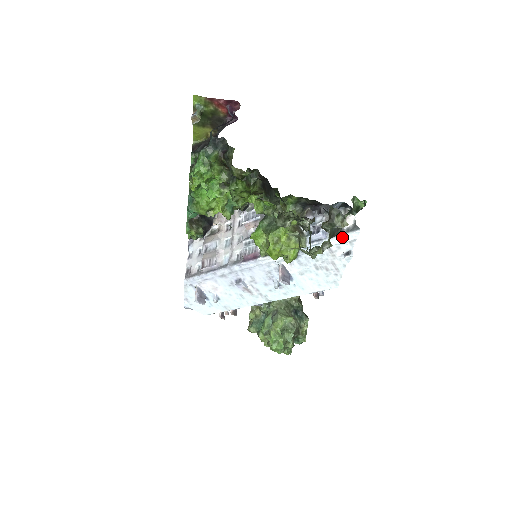
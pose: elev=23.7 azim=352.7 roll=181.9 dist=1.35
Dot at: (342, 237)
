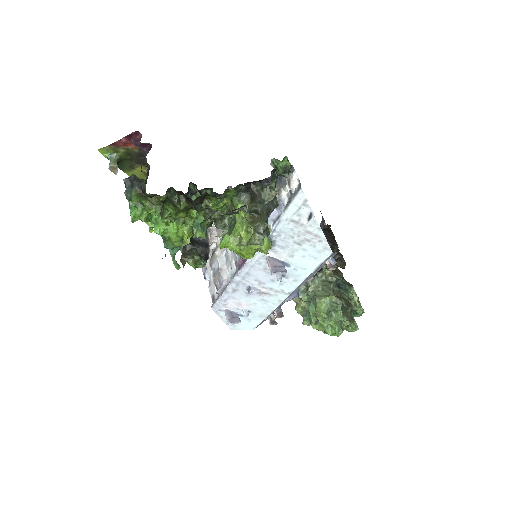
Dot at: (292, 204)
